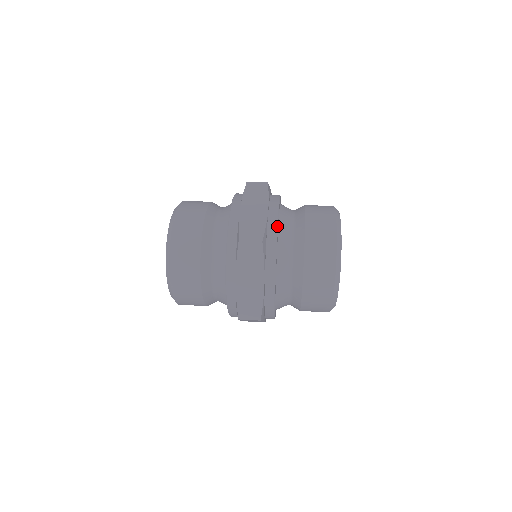
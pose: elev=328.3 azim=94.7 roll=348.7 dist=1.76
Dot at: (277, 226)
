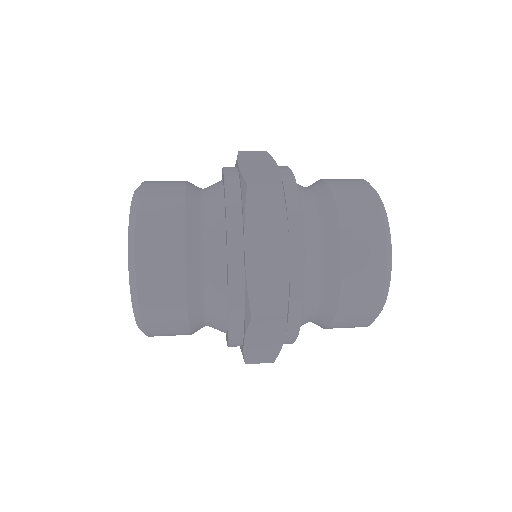
Dot at: (294, 179)
